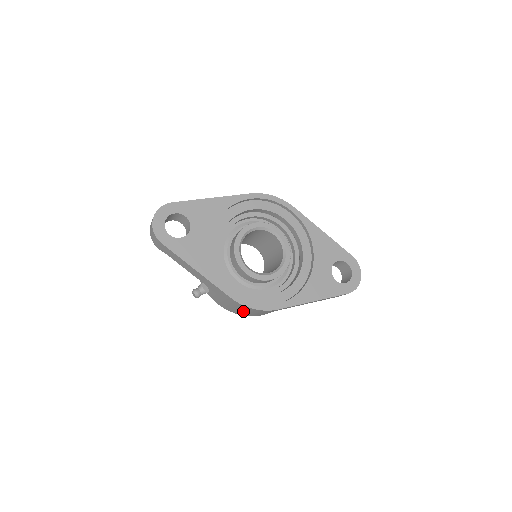
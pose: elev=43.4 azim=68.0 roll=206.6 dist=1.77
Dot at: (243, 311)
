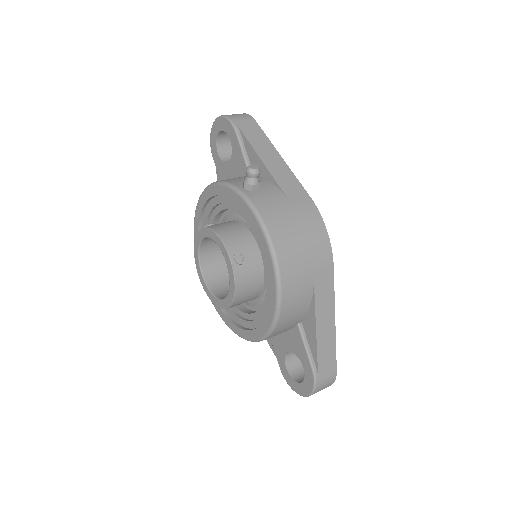
Dot at: (298, 233)
